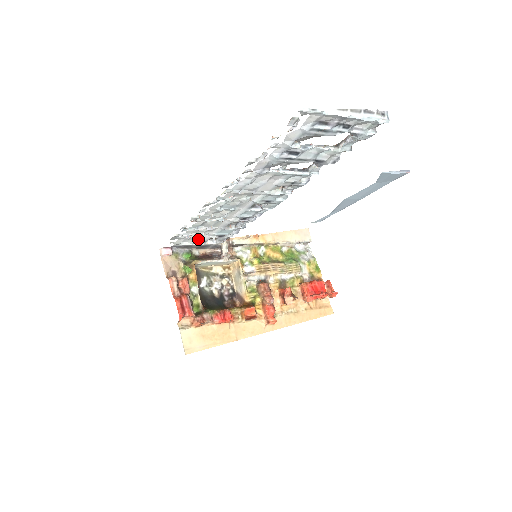
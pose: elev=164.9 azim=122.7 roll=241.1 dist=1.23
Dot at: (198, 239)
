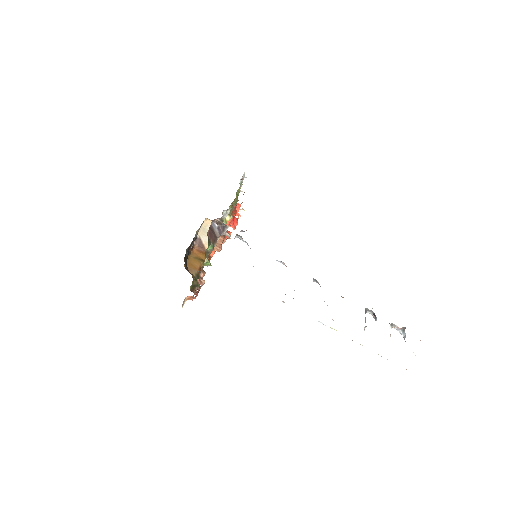
Dot at: occluded
